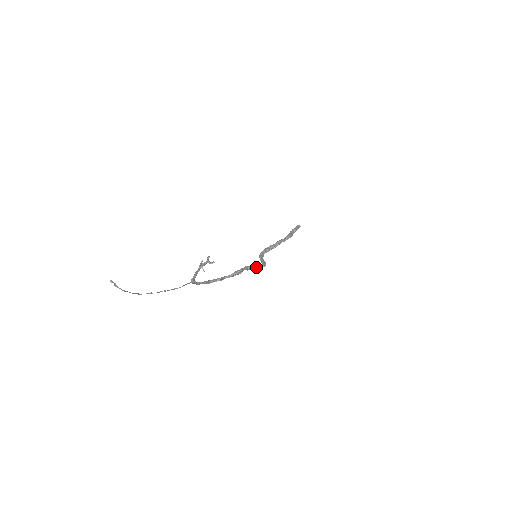
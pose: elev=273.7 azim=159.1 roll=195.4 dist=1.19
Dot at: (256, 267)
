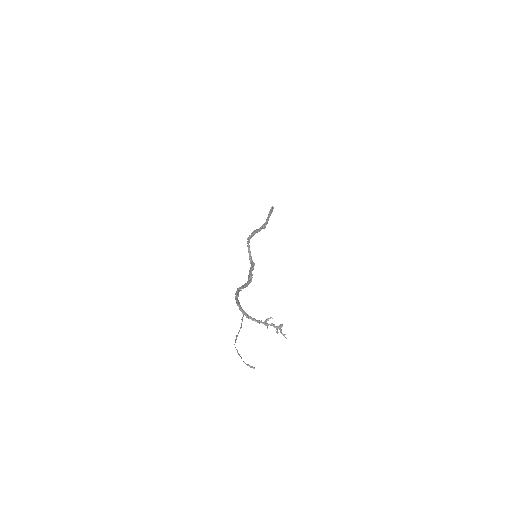
Dot at: occluded
